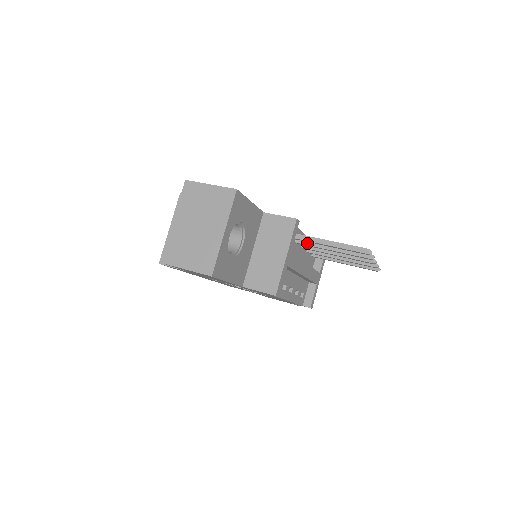
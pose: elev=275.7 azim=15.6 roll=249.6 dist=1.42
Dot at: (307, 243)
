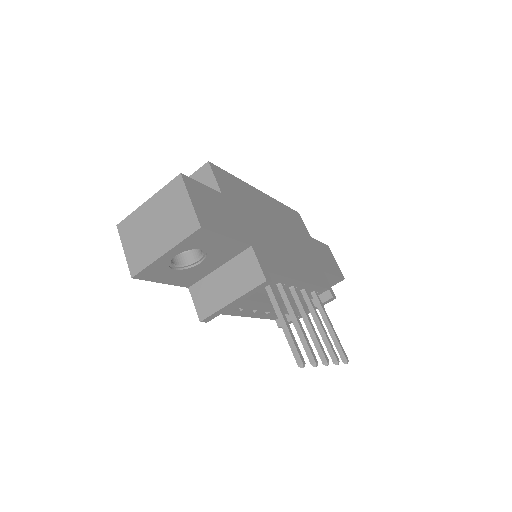
Dot at: (283, 296)
